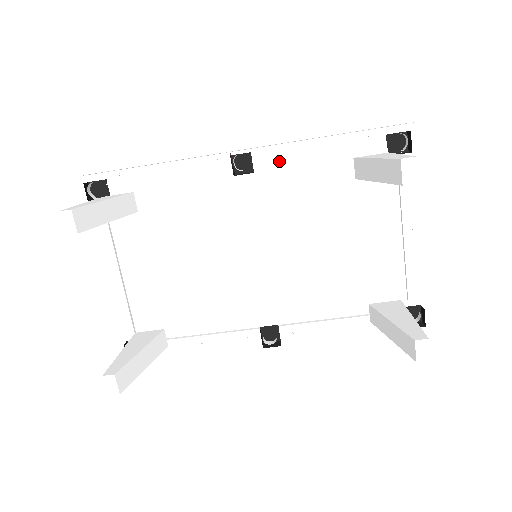
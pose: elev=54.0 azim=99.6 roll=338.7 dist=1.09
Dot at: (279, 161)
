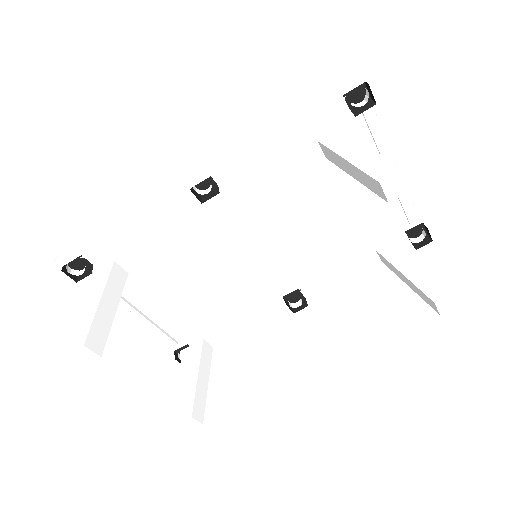
Dot at: (239, 165)
